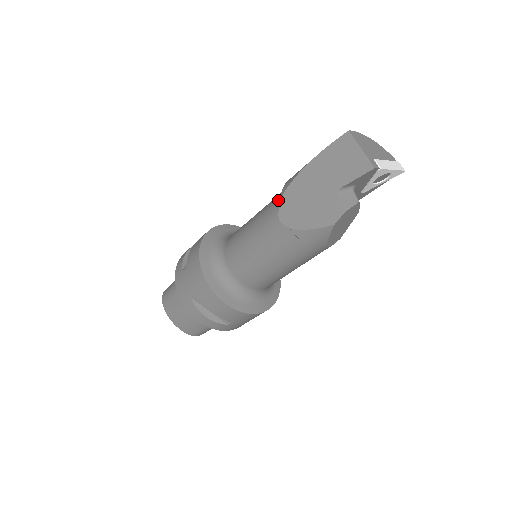
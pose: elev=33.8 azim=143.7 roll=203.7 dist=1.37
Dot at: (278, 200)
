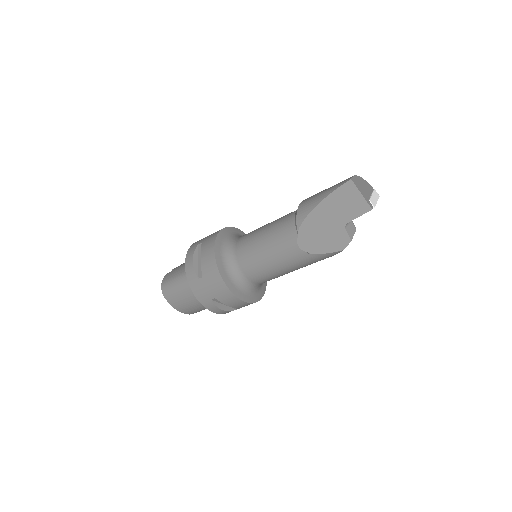
Dot at: (294, 230)
